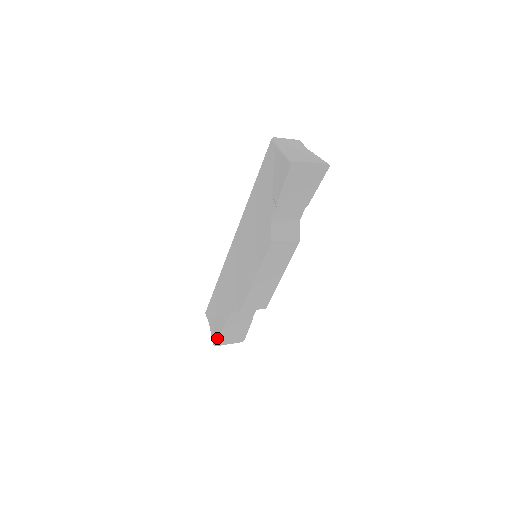
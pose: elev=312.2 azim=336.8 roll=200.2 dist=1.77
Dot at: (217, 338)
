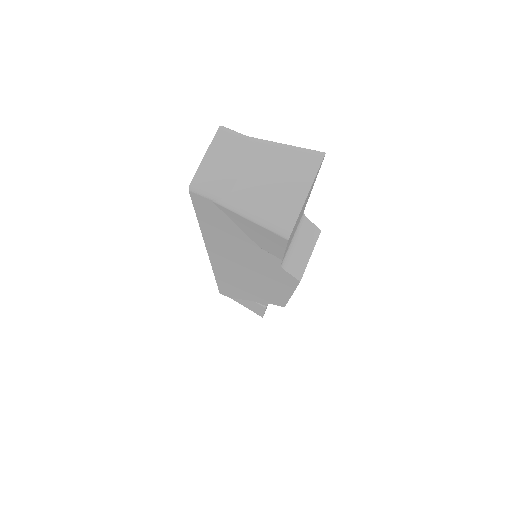
Dot at: (263, 315)
